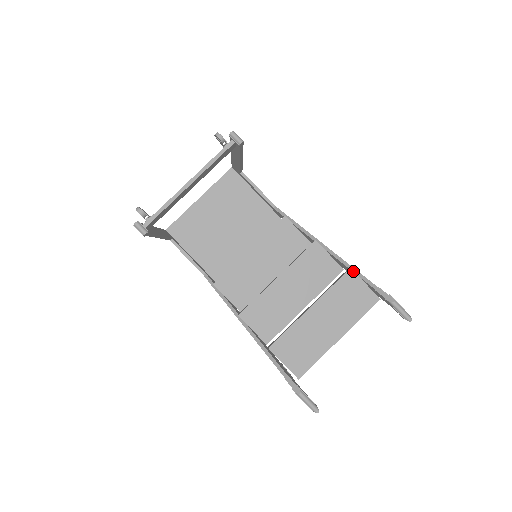
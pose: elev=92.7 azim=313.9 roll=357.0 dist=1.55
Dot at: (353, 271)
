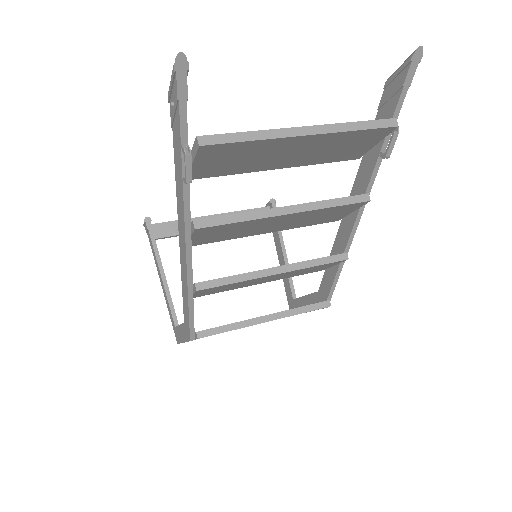
Dot at: occluded
